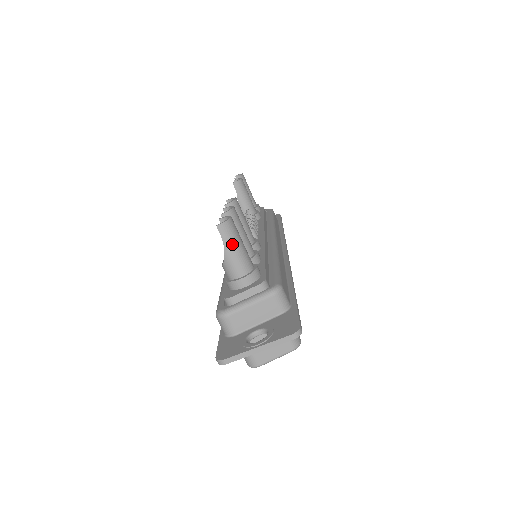
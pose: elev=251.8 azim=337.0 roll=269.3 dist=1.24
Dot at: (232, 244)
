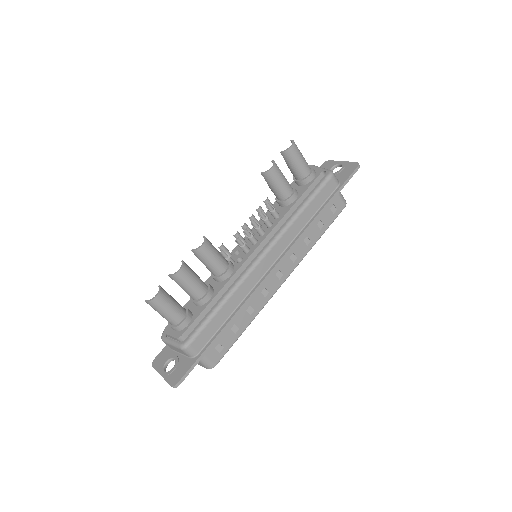
Dot at: (158, 311)
